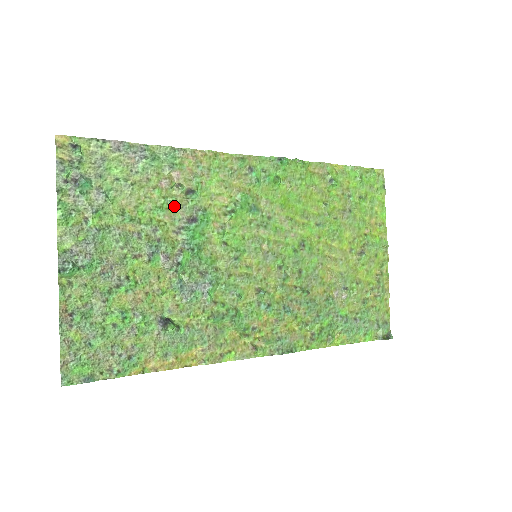
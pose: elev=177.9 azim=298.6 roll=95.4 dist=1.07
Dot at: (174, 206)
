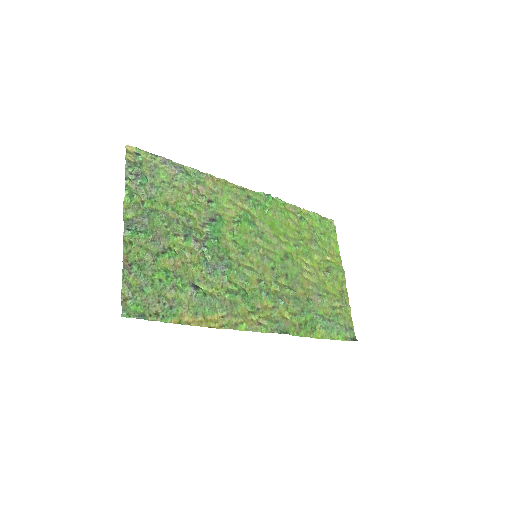
Dot at: (200, 209)
